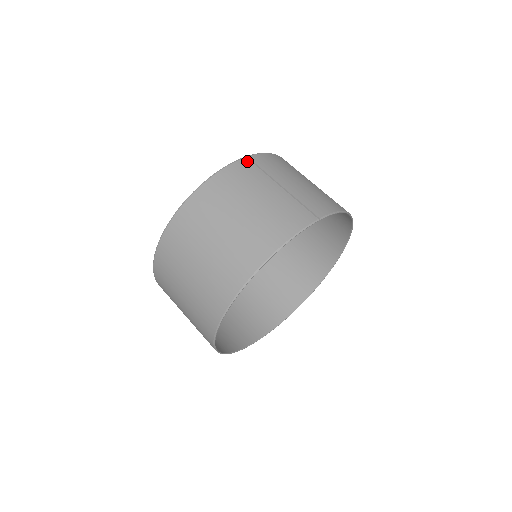
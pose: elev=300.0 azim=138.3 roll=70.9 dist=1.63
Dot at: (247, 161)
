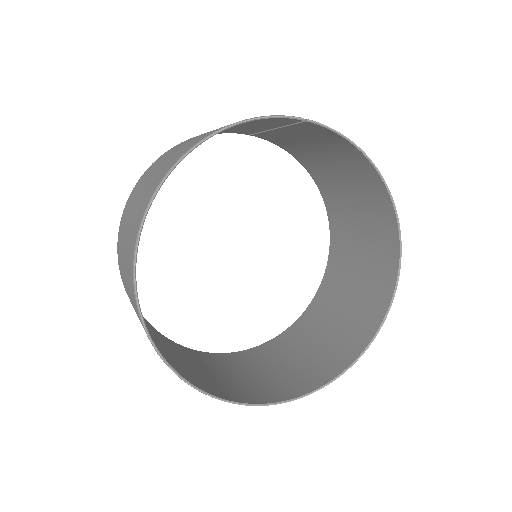
Dot at: occluded
